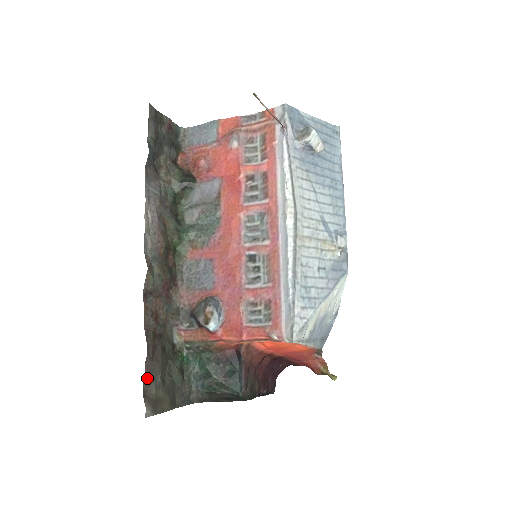
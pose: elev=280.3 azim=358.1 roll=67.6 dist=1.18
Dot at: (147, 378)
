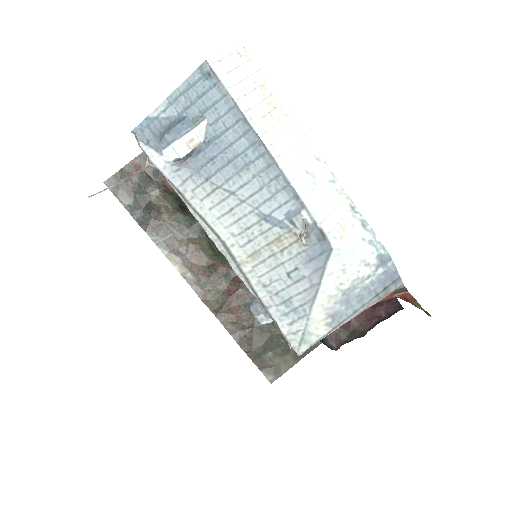
Dot at: (257, 360)
